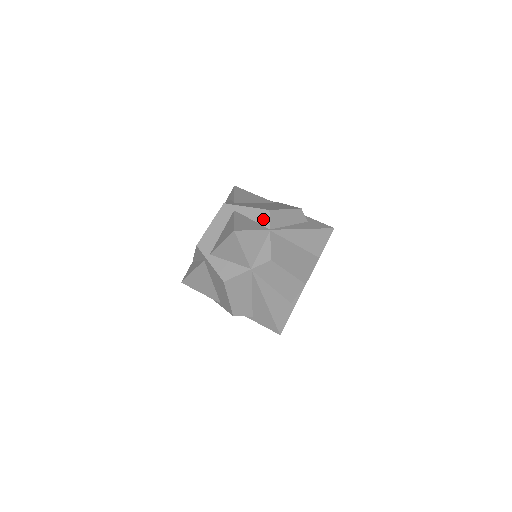
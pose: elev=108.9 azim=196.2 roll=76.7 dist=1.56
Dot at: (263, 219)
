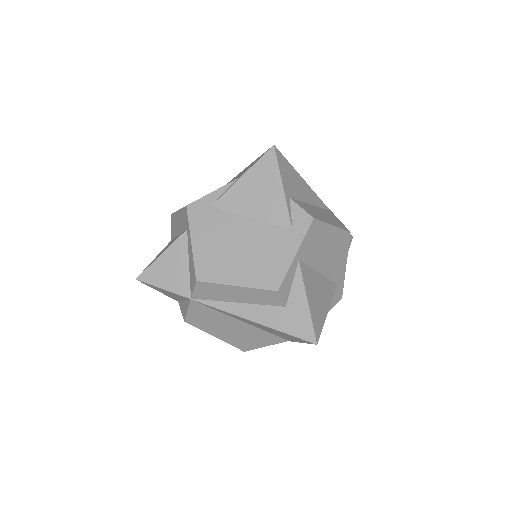
Dot at: (192, 280)
